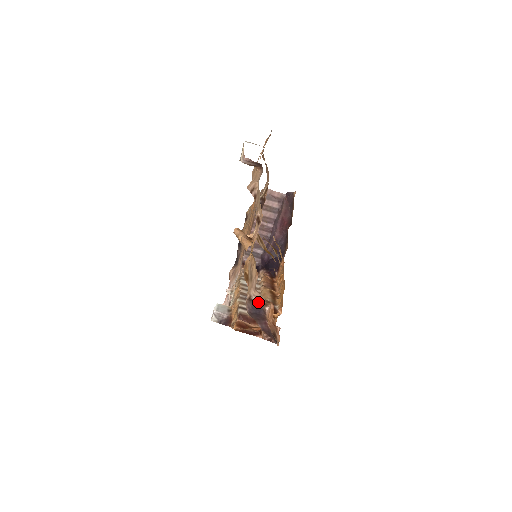
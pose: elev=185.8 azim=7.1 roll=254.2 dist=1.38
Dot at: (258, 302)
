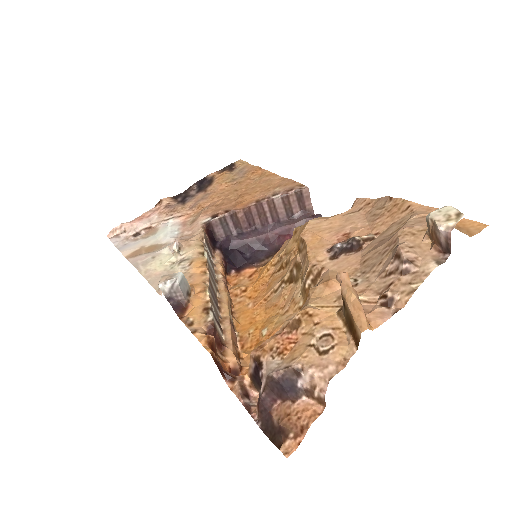
Dot at: (303, 384)
